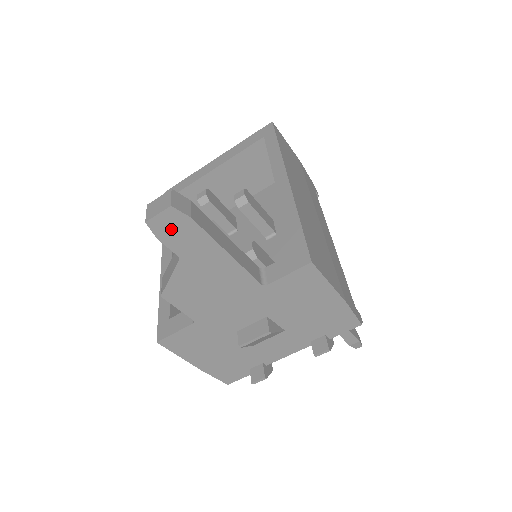
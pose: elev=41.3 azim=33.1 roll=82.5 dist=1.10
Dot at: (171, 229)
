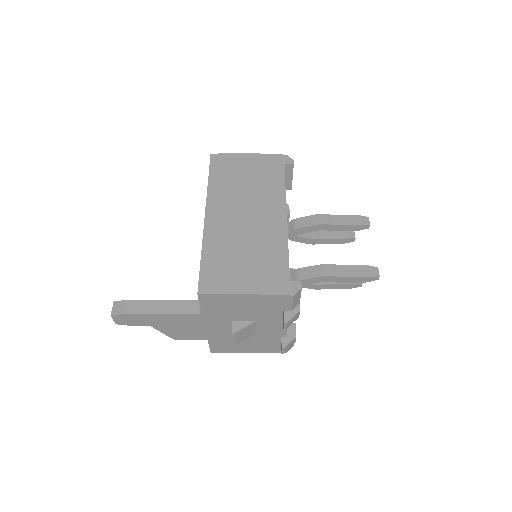
Dot at: (126, 321)
